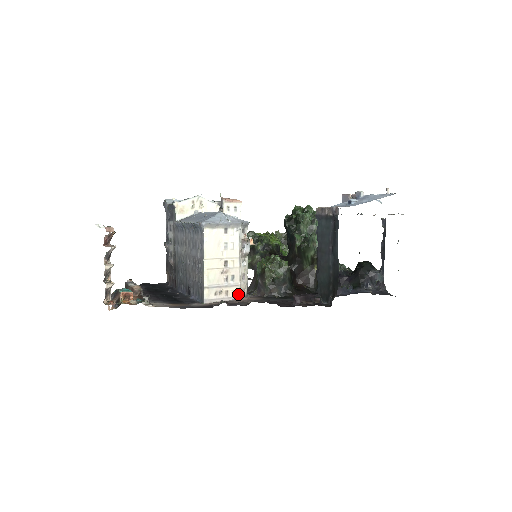
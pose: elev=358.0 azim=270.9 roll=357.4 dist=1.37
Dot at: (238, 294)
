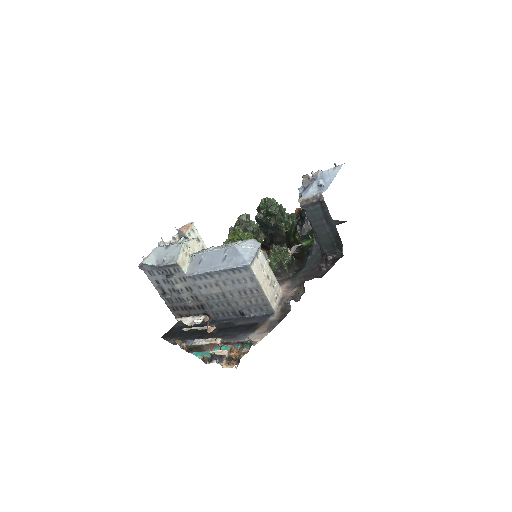
Dot at: (281, 290)
